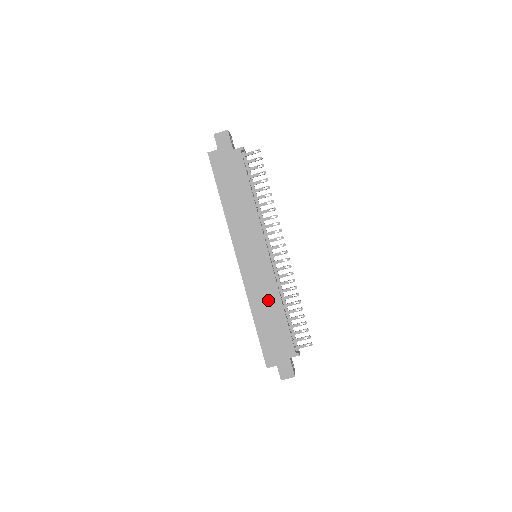
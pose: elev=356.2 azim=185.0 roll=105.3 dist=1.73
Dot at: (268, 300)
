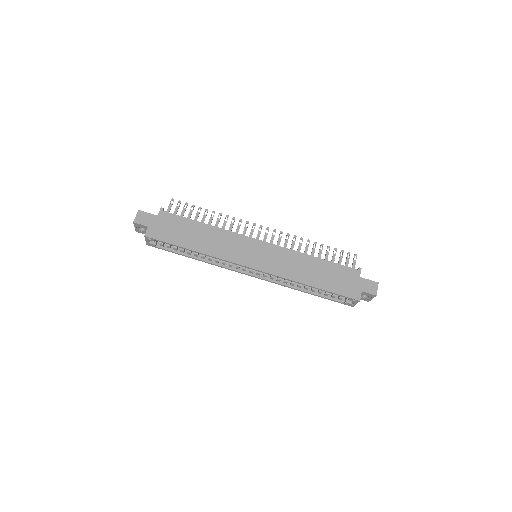
Dot at: (300, 264)
